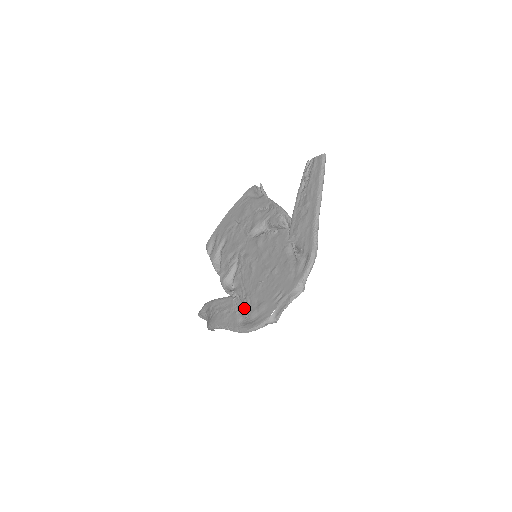
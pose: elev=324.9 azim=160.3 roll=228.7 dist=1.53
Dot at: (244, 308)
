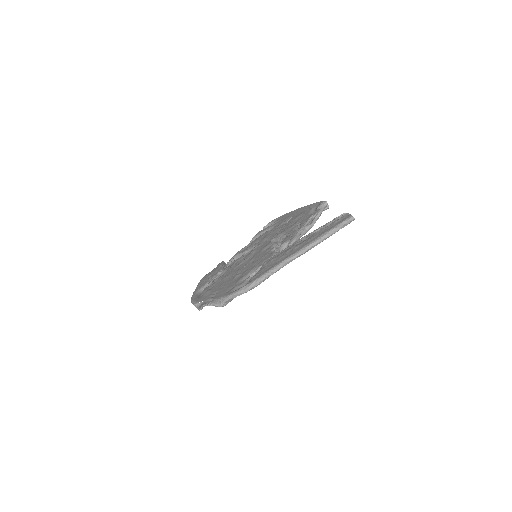
Dot at: (210, 284)
